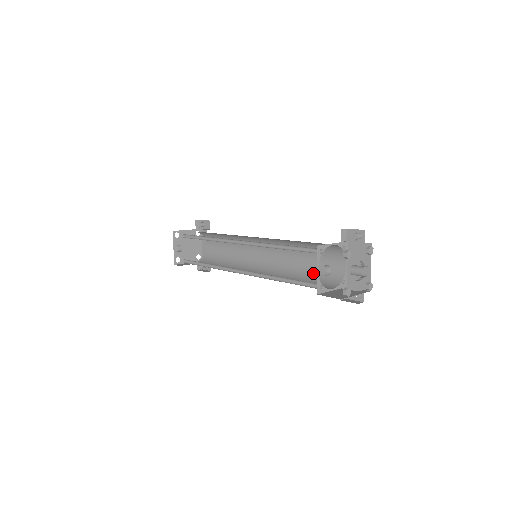
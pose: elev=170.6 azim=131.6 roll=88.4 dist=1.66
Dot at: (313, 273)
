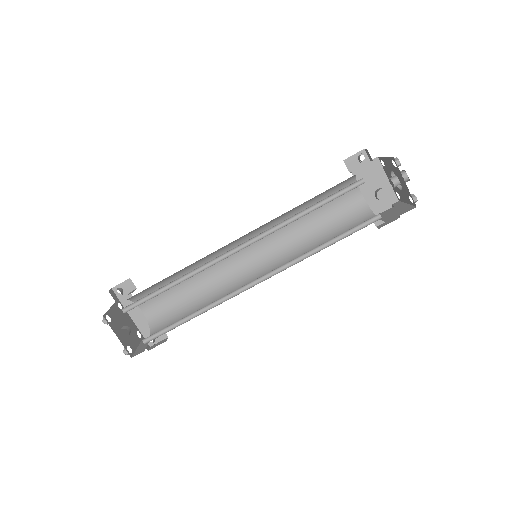
Dot at: (331, 227)
